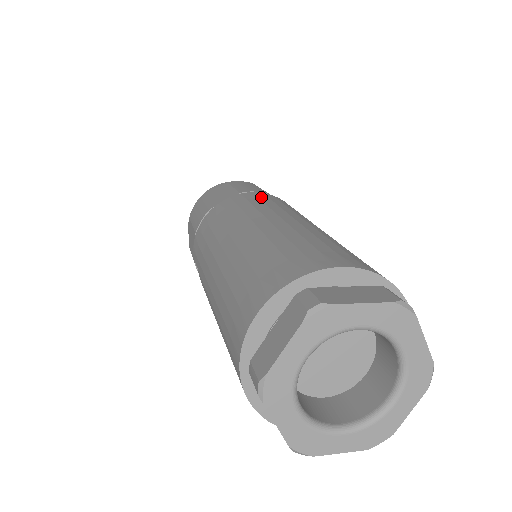
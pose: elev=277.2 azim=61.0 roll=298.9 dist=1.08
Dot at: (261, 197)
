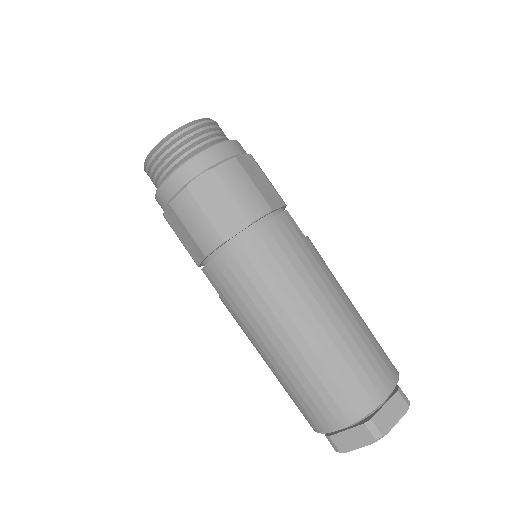
Dot at: (280, 241)
